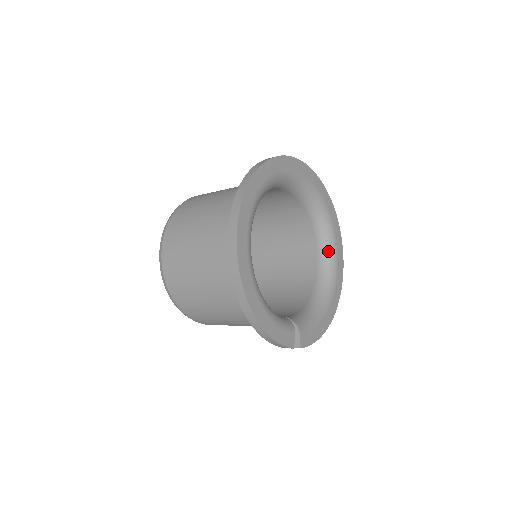
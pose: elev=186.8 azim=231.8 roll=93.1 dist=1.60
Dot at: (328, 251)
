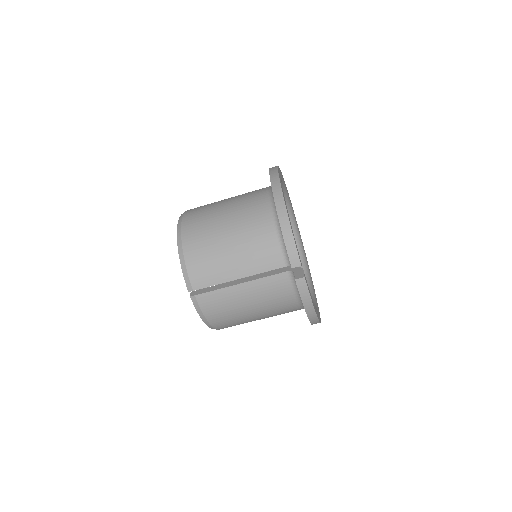
Dot at: occluded
